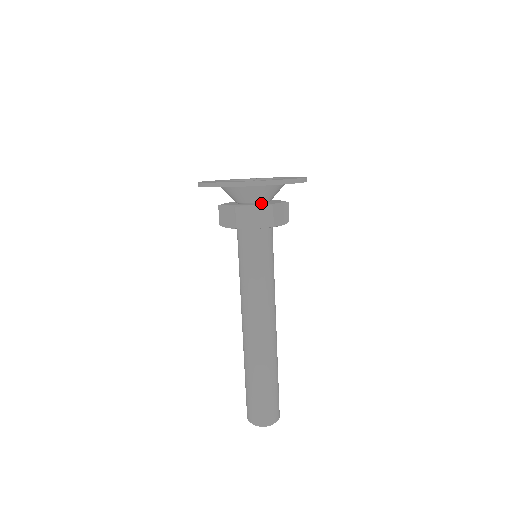
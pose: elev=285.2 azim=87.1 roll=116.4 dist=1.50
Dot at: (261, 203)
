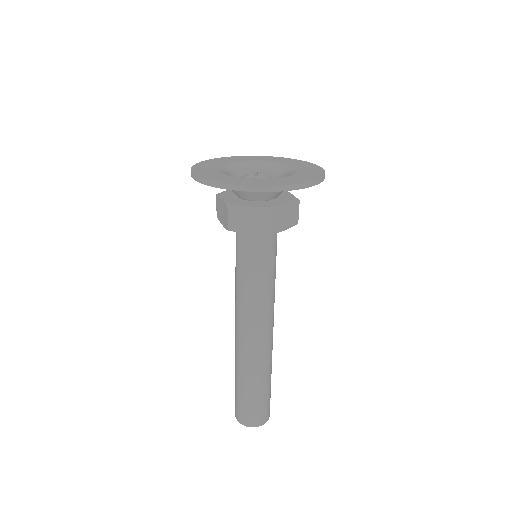
Dot at: (262, 201)
